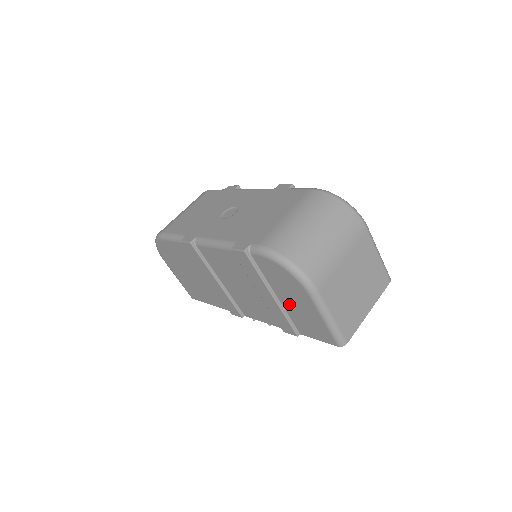
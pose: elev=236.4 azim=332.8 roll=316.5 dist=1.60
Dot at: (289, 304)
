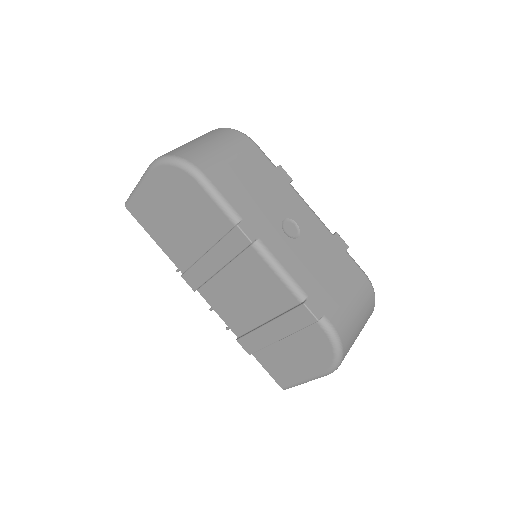
Dot at: (285, 351)
